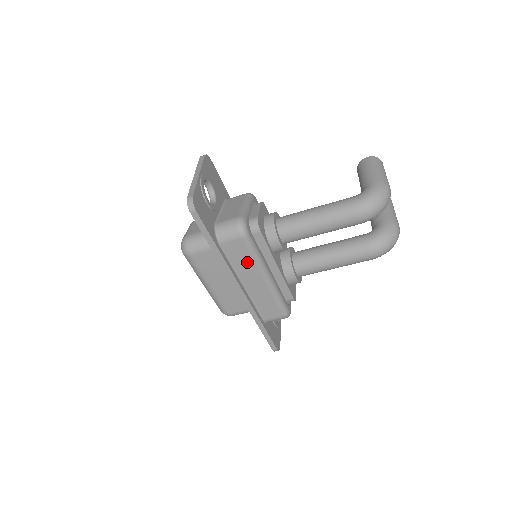
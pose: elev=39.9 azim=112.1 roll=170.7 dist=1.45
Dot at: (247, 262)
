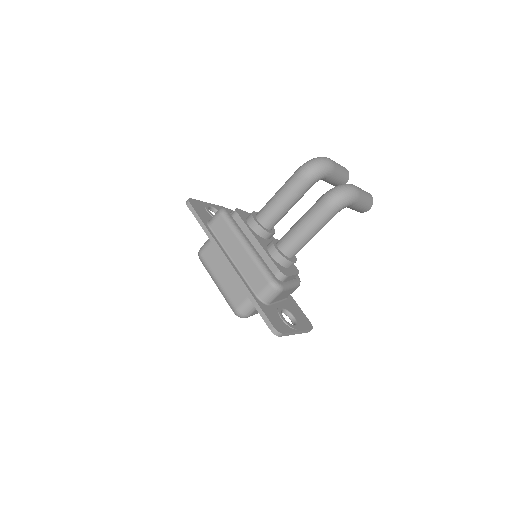
Dot at: (228, 235)
